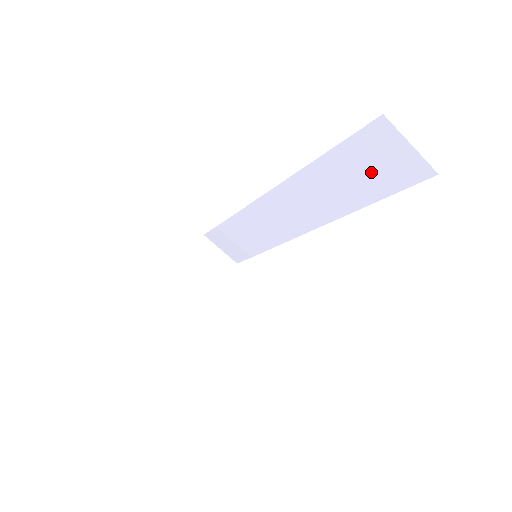
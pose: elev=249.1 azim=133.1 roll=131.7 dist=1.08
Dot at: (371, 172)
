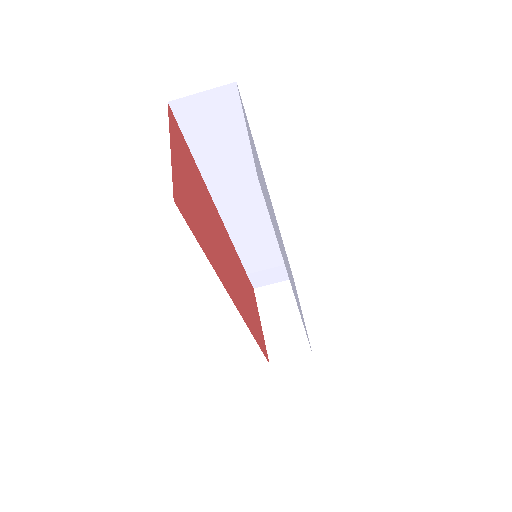
Dot at: (221, 131)
